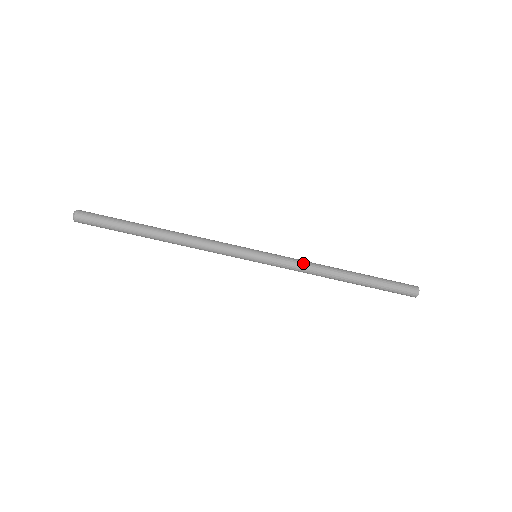
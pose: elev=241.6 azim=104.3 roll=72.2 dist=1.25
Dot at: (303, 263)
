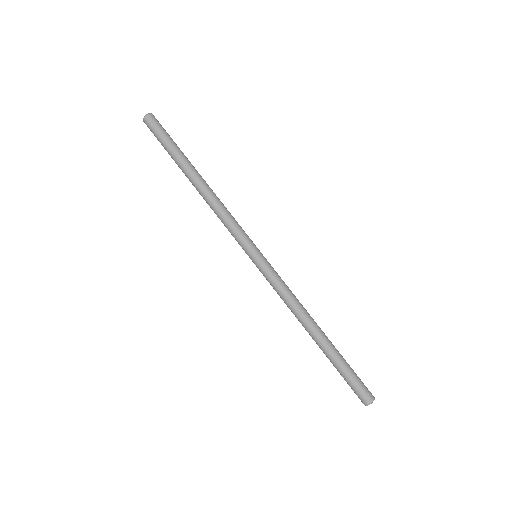
Dot at: (289, 293)
